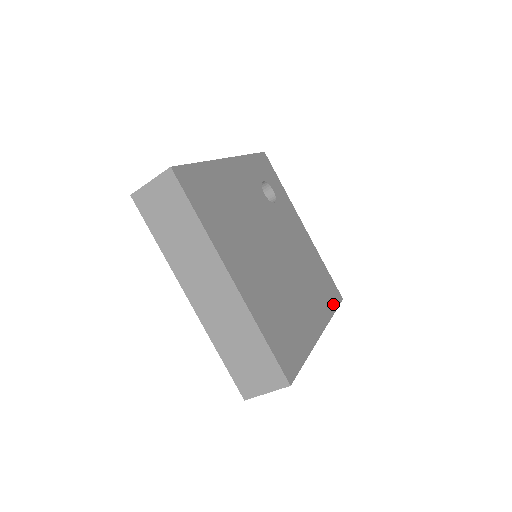
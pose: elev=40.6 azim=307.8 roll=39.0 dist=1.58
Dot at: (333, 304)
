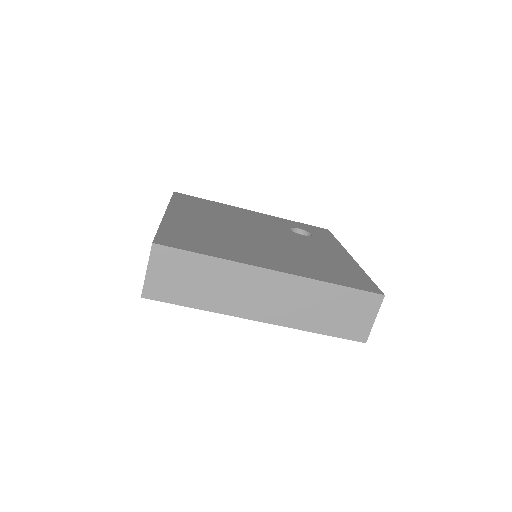
Dot at: (344, 283)
